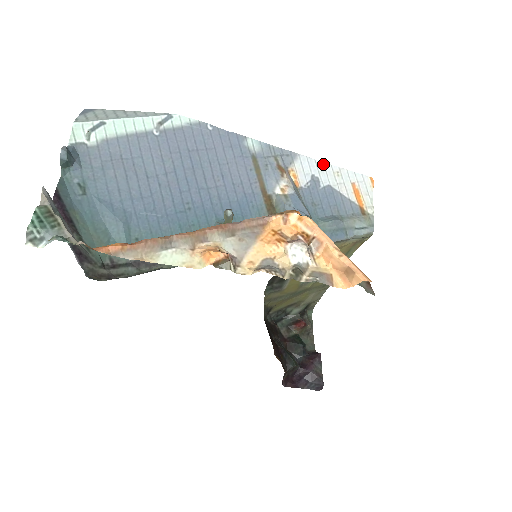
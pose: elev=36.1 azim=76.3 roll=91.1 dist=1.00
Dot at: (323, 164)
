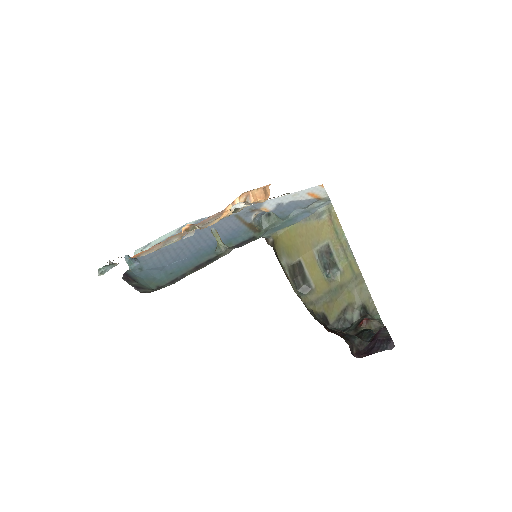
Dot at: (283, 197)
